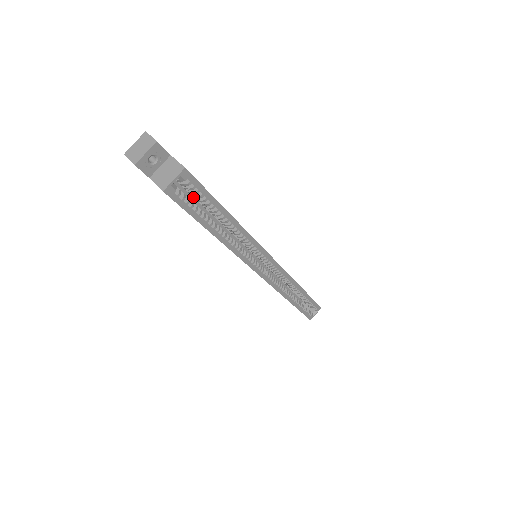
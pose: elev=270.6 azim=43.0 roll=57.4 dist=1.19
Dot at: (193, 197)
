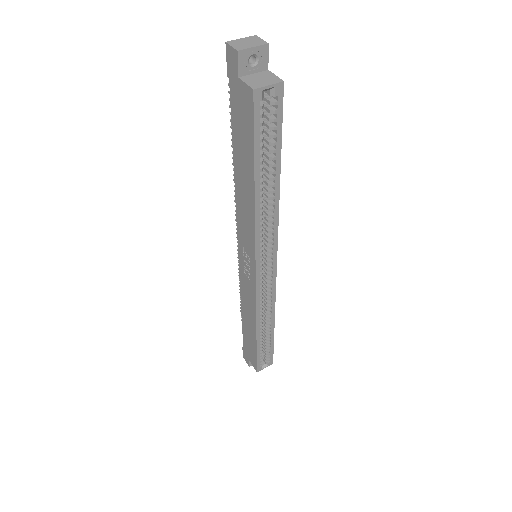
Dot at: occluded
